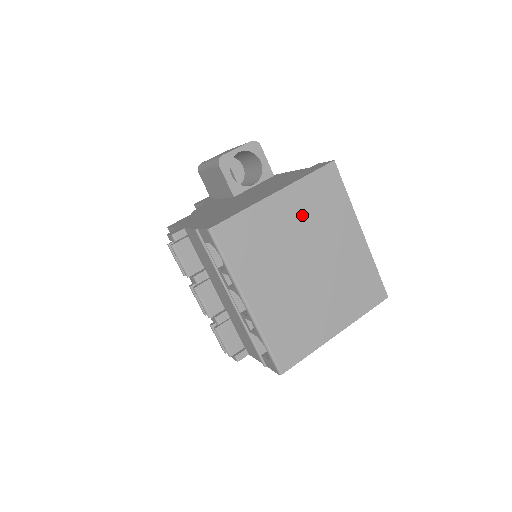
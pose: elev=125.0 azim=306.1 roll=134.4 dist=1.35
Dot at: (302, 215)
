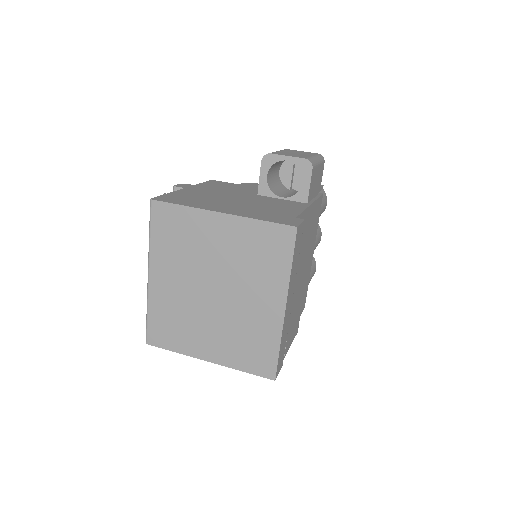
Dot at: (234, 248)
